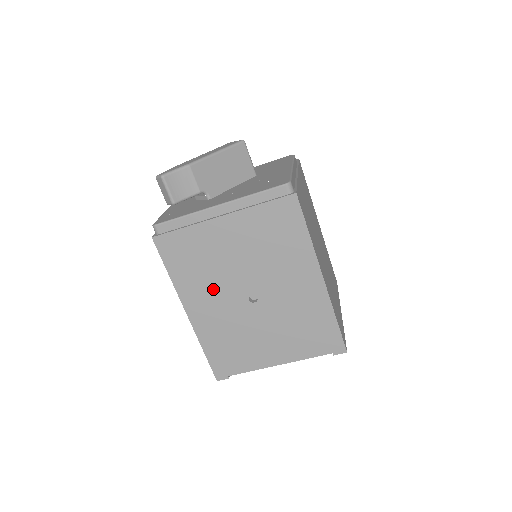
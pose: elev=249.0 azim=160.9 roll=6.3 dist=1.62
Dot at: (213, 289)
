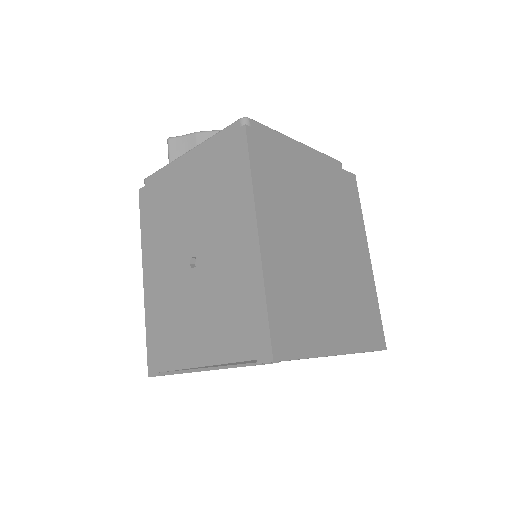
Dot at: (166, 248)
